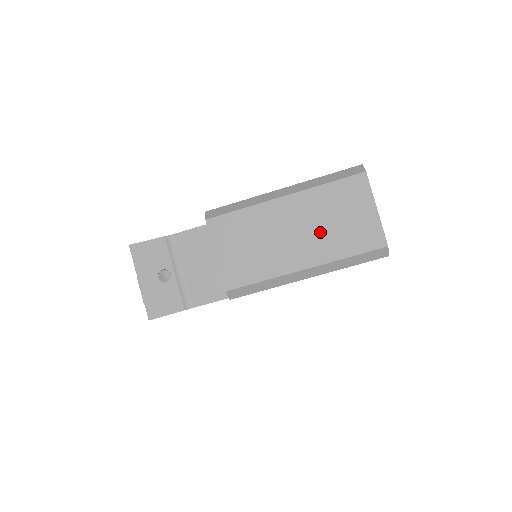
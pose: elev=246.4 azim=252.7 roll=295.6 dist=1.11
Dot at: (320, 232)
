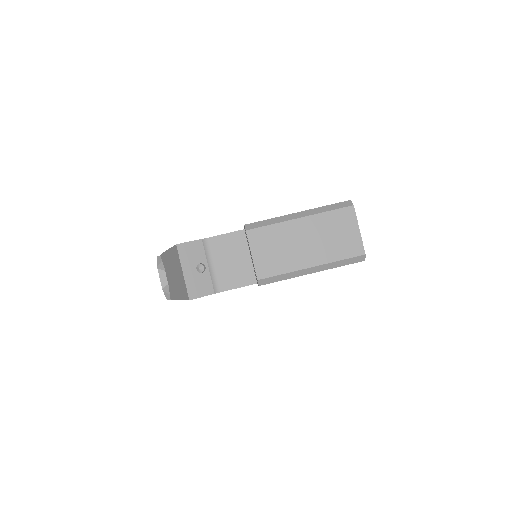
Dot at: (323, 243)
